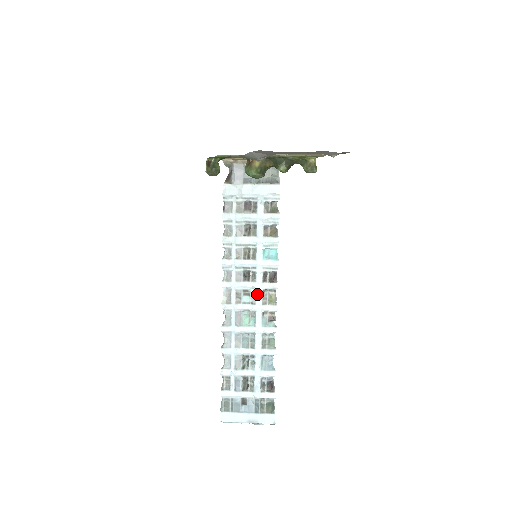
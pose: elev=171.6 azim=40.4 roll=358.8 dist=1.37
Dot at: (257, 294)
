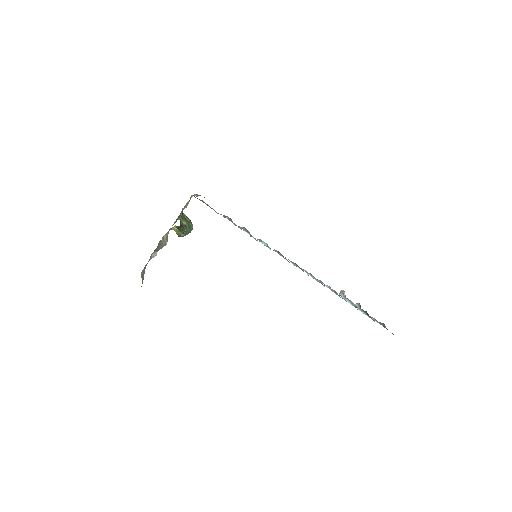
Dot at: (294, 265)
